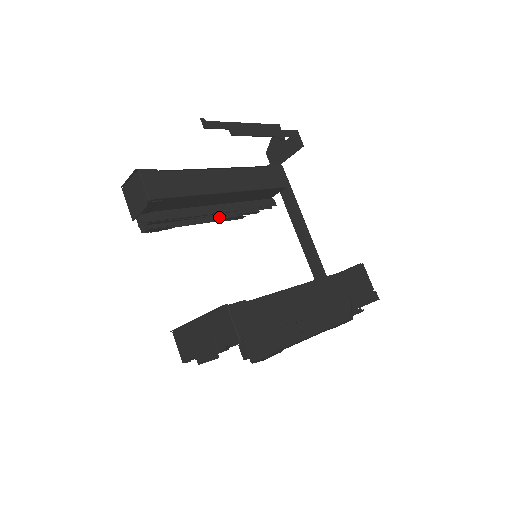
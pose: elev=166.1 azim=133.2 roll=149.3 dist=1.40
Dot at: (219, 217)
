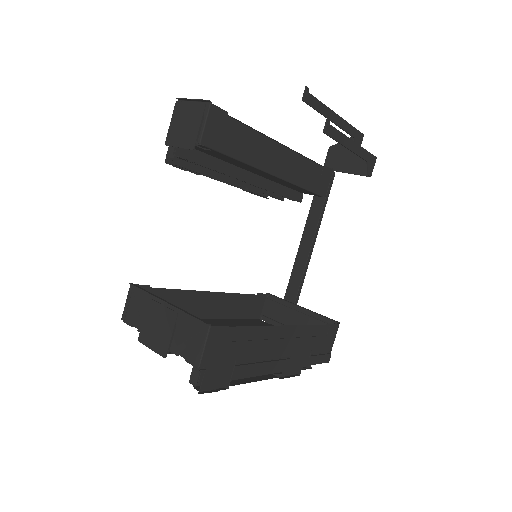
Dot at: (246, 185)
